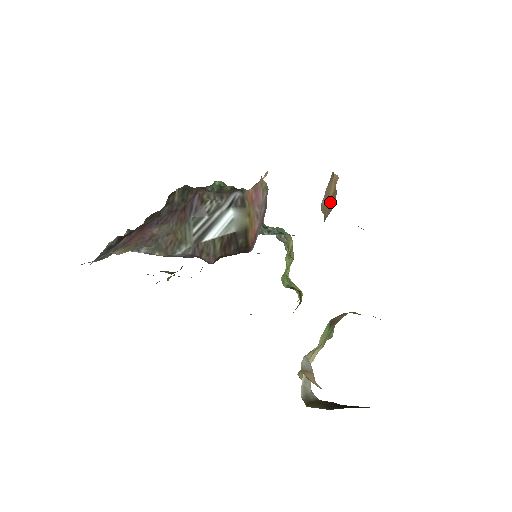
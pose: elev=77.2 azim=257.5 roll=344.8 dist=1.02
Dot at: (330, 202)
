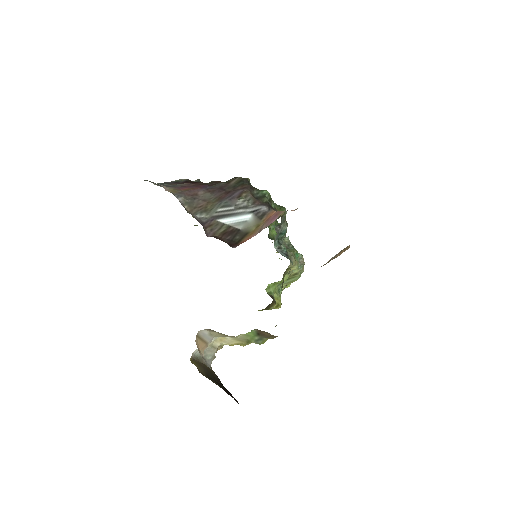
Dot at: (330, 260)
